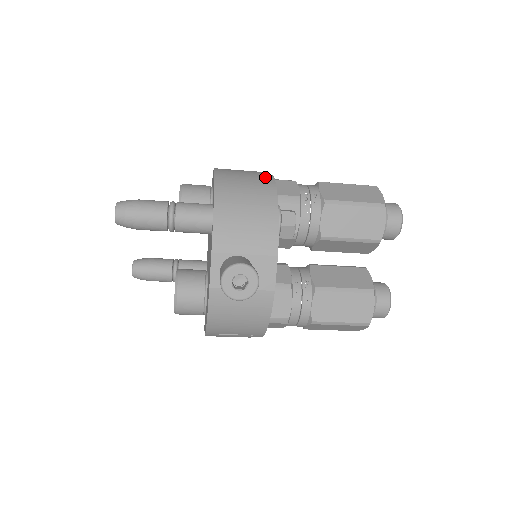
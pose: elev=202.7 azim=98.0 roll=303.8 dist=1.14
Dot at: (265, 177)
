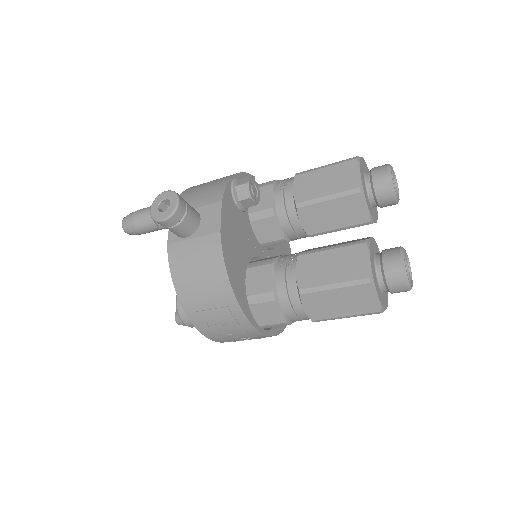
Dot at: occluded
